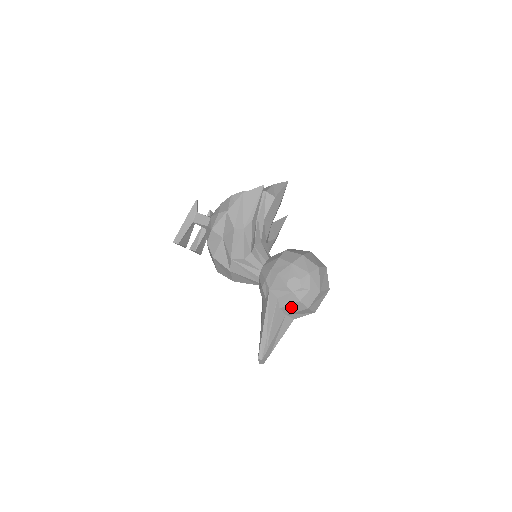
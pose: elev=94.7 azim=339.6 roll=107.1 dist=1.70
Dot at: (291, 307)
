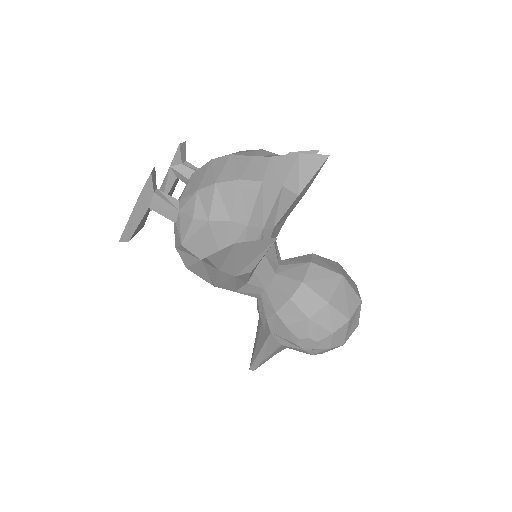
Dot at: occluded
